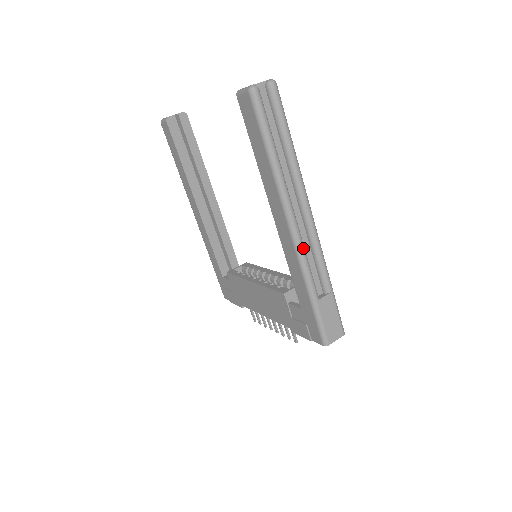
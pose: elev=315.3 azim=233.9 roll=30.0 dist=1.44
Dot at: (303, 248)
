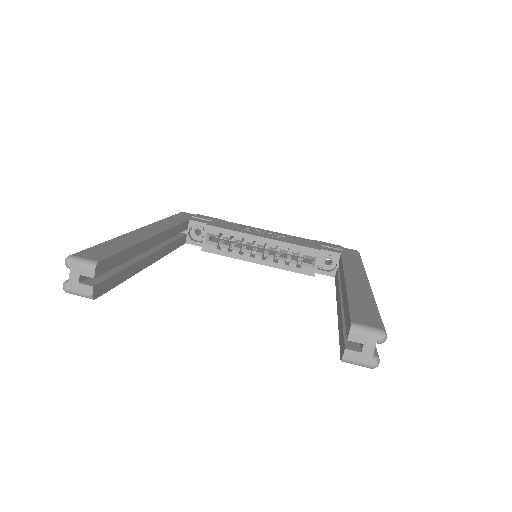
Dot at: occluded
